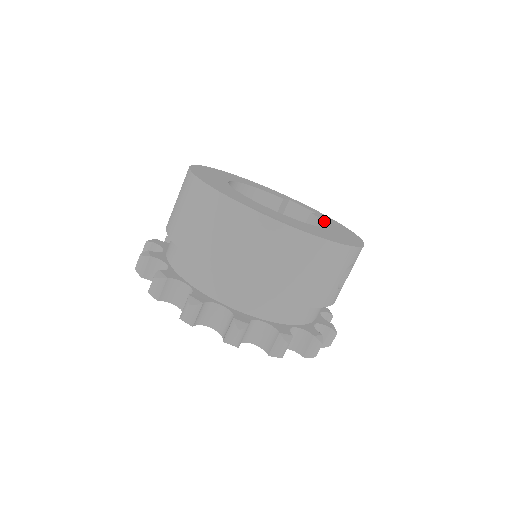
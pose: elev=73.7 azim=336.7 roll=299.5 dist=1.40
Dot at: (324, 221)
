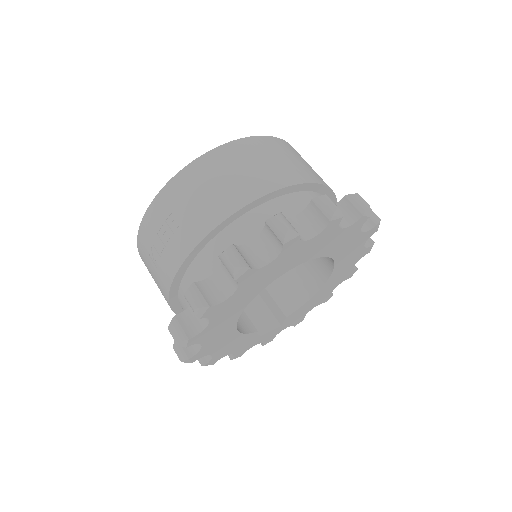
Dot at: occluded
